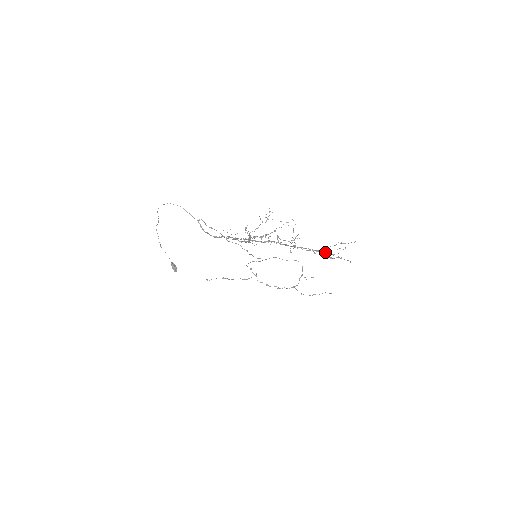
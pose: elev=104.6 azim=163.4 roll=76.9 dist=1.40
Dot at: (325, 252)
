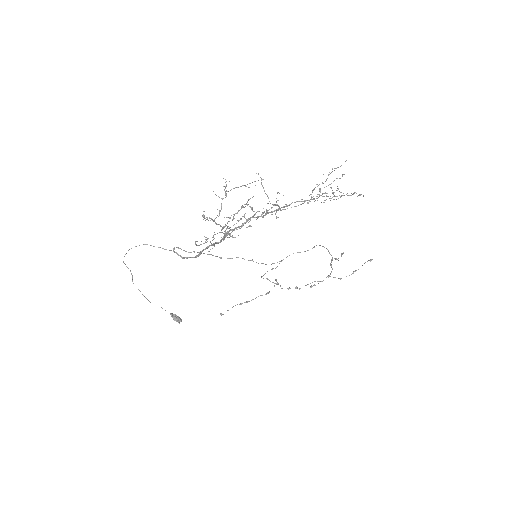
Dot at: (319, 194)
